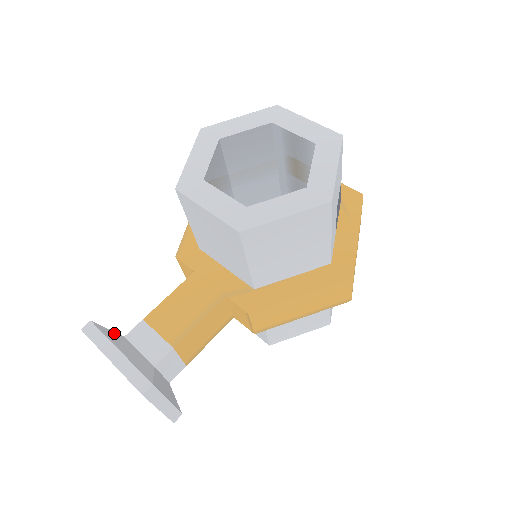
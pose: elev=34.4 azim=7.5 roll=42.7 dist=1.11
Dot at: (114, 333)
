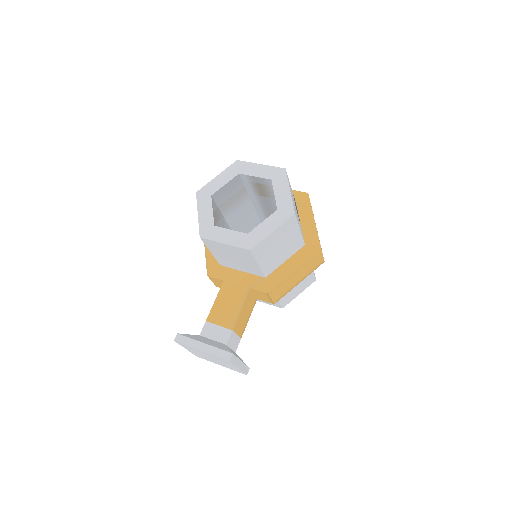
Dot at: (193, 335)
